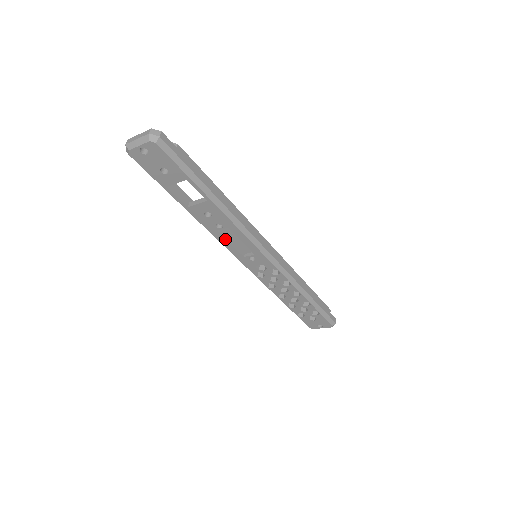
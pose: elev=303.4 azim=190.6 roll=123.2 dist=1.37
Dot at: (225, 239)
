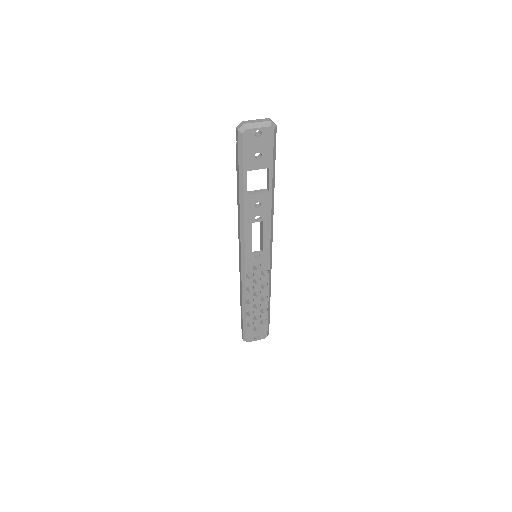
Dot at: (251, 233)
